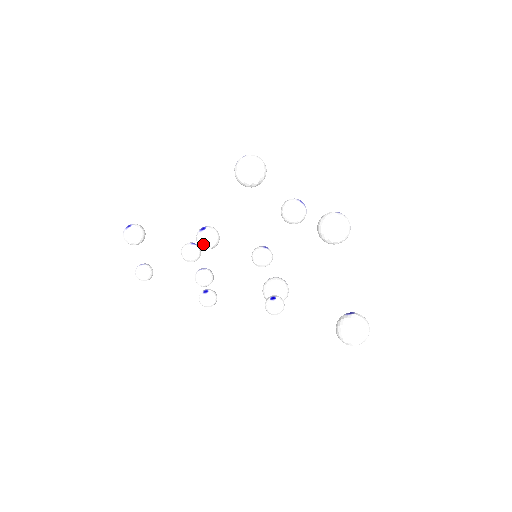
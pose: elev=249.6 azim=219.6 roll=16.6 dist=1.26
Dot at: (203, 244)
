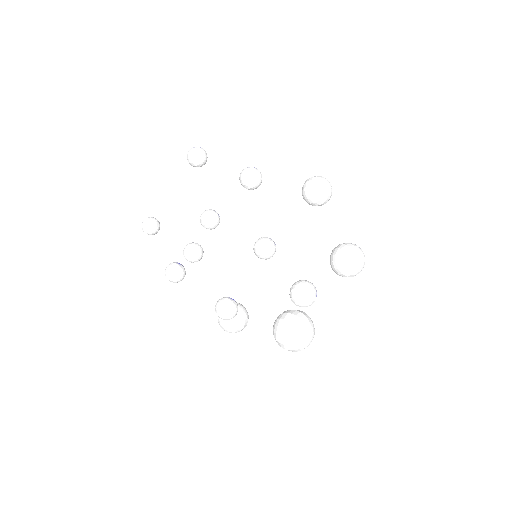
Dot at: (246, 172)
